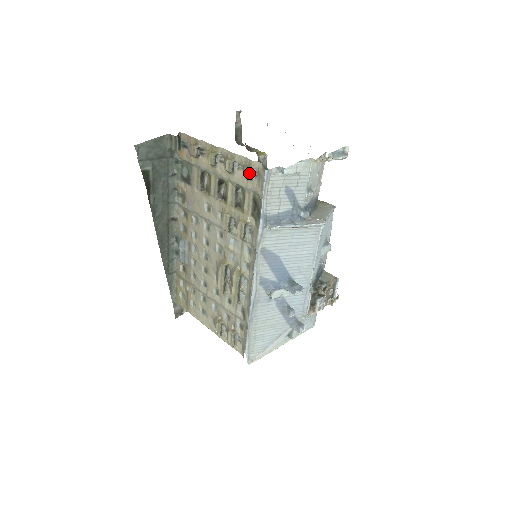
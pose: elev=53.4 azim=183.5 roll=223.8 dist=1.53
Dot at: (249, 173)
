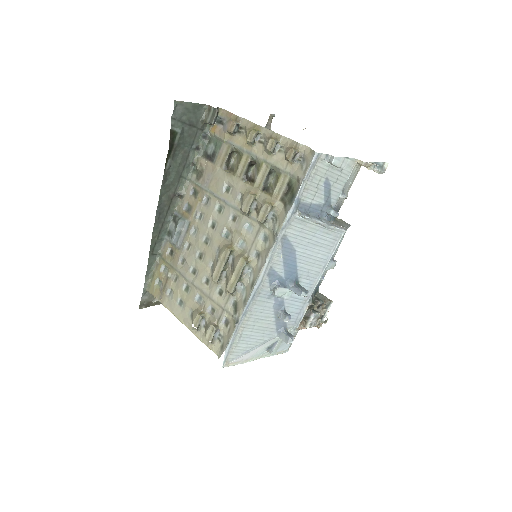
Dot at: (294, 154)
